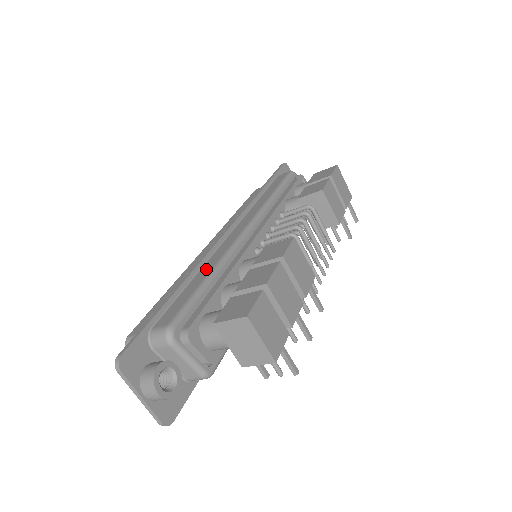
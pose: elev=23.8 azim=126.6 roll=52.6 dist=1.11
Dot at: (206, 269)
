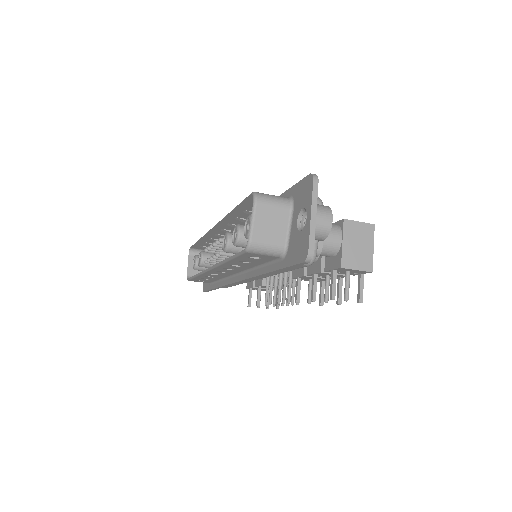
Dot at: occluded
